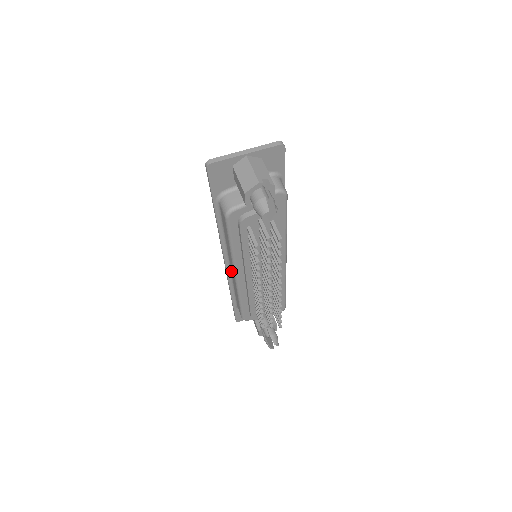
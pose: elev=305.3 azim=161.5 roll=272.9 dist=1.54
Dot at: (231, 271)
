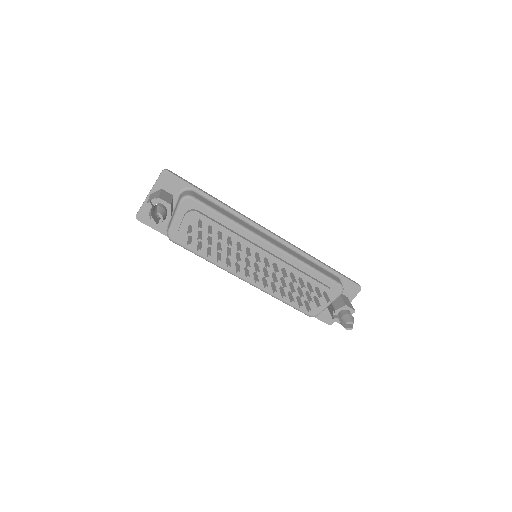
Dot at: occluded
